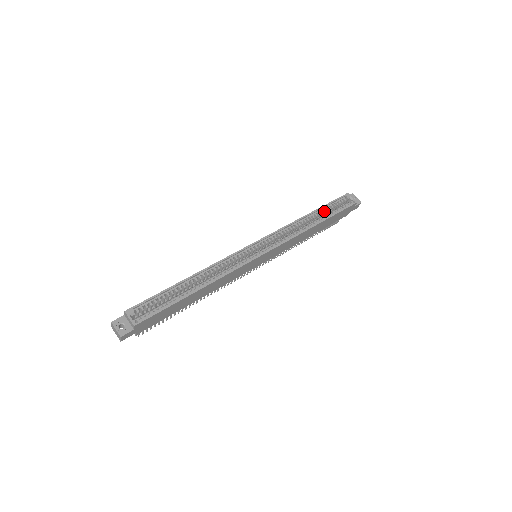
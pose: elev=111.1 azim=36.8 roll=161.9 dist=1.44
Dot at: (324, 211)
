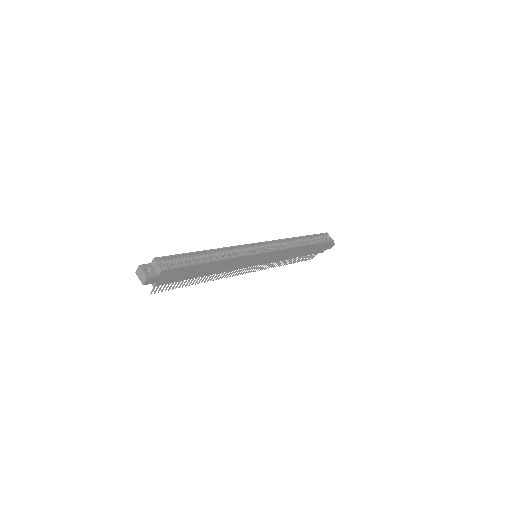
Dot at: (309, 239)
